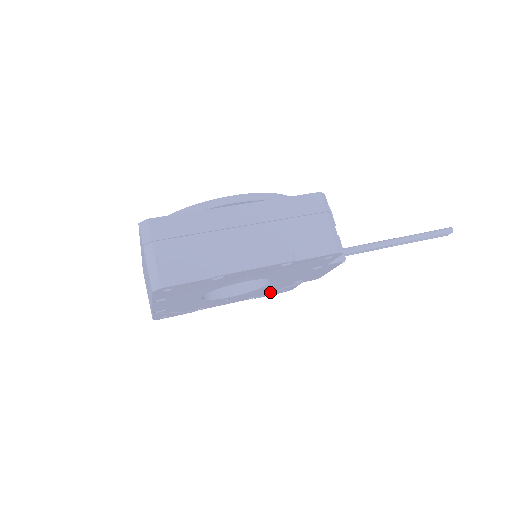
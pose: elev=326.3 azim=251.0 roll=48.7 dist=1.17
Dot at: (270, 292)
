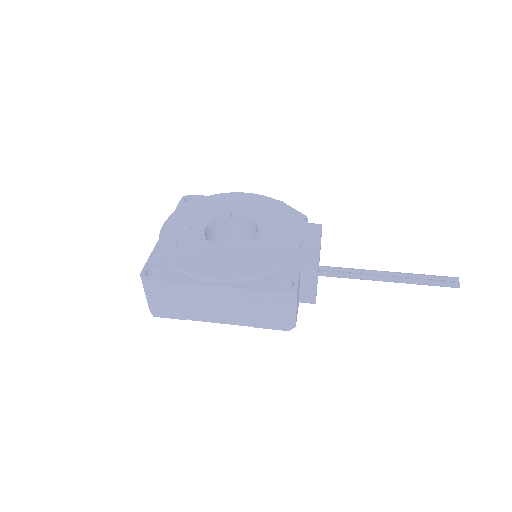
Dot at: occluded
